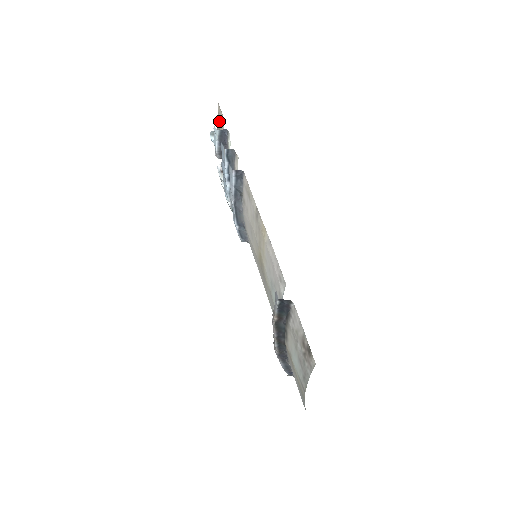
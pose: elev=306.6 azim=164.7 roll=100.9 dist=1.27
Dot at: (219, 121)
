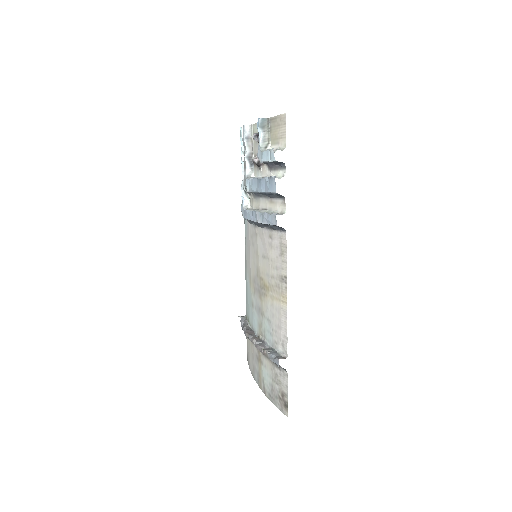
Dot at: (276, 124)
